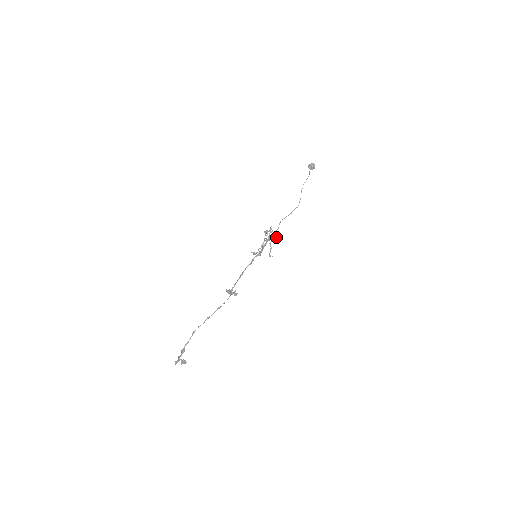
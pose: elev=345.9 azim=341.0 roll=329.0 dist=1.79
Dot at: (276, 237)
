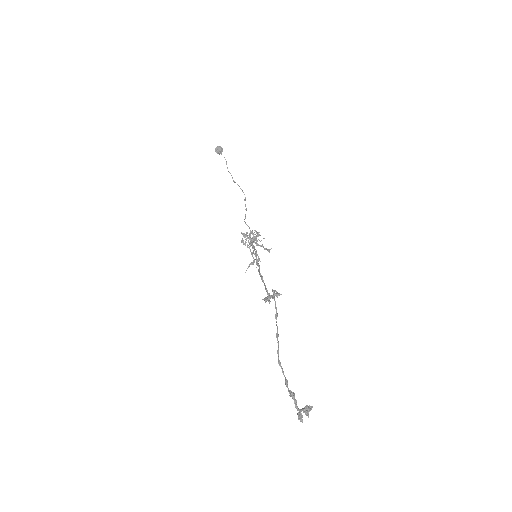
Dot at: (256, 235)
